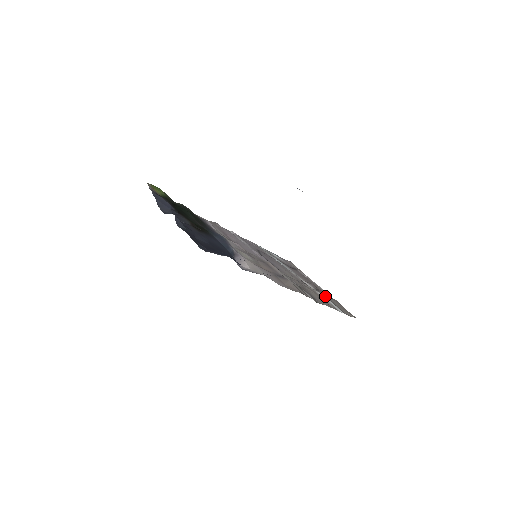
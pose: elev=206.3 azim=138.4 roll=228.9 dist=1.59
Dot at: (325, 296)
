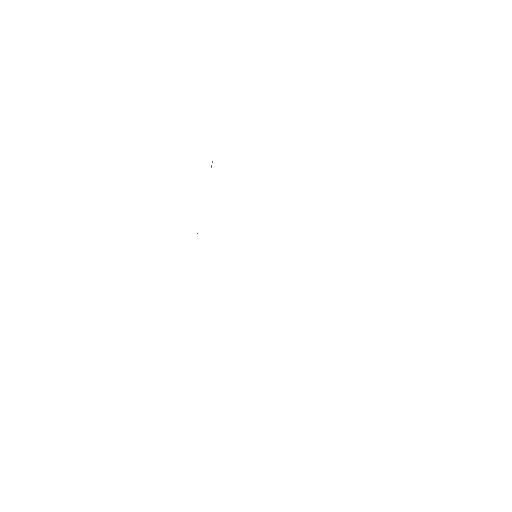
Dot at: occluded
